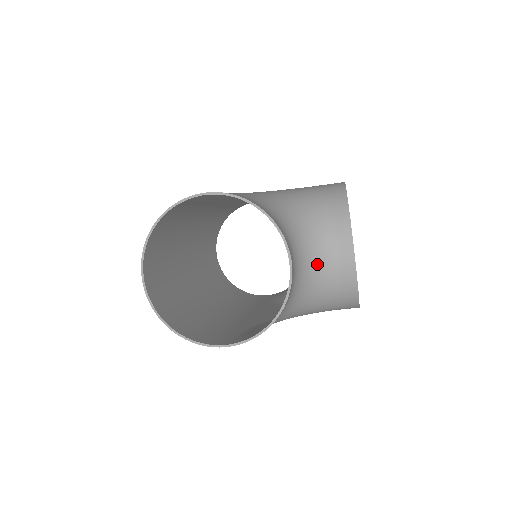
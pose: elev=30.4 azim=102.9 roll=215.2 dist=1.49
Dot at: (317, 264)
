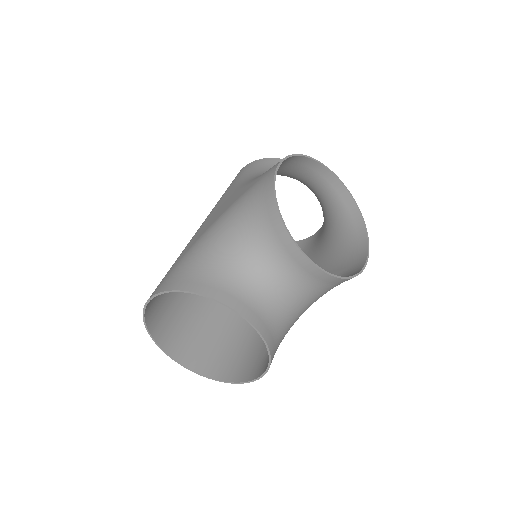
Dot at: (285, 284)
